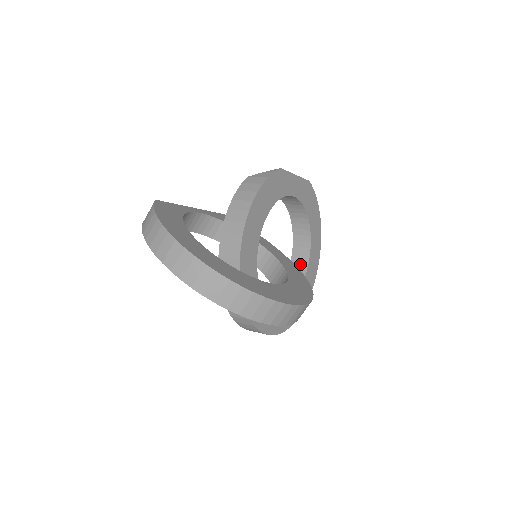
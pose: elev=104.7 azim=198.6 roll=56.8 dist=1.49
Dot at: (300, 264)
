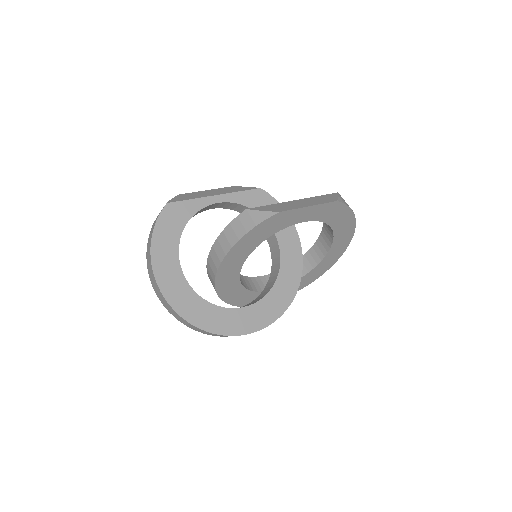
Dot at: (321, 249)
